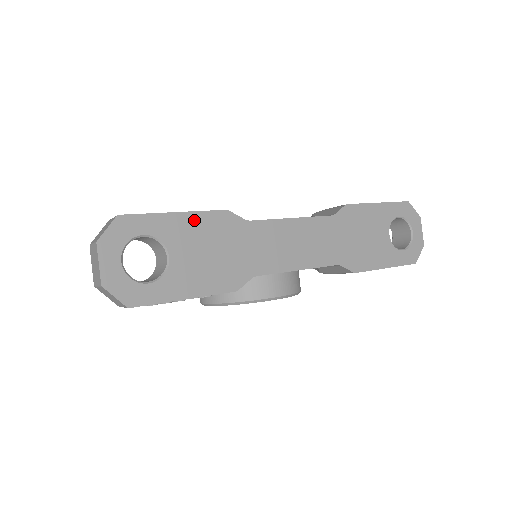
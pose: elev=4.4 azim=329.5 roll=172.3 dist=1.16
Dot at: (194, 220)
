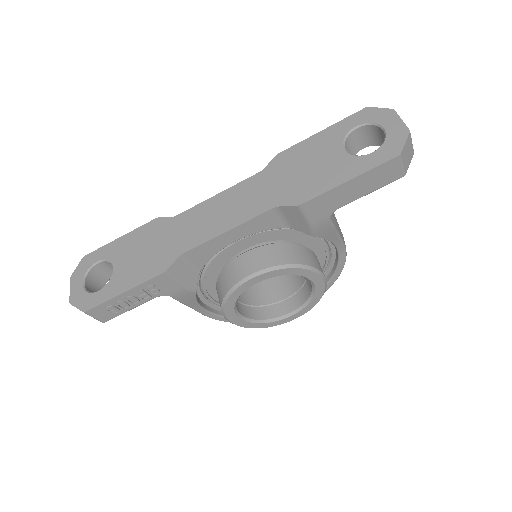
Dot at: (132, 236)
